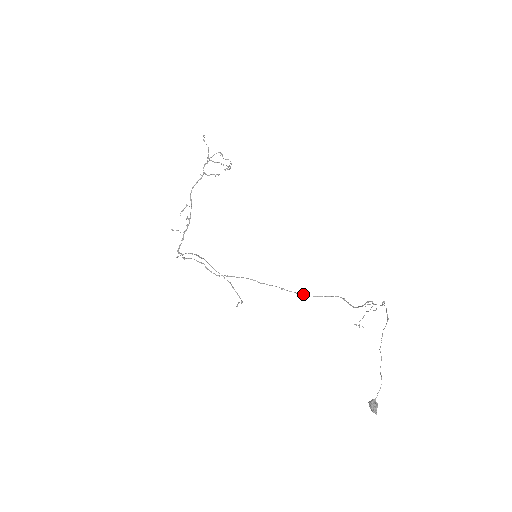
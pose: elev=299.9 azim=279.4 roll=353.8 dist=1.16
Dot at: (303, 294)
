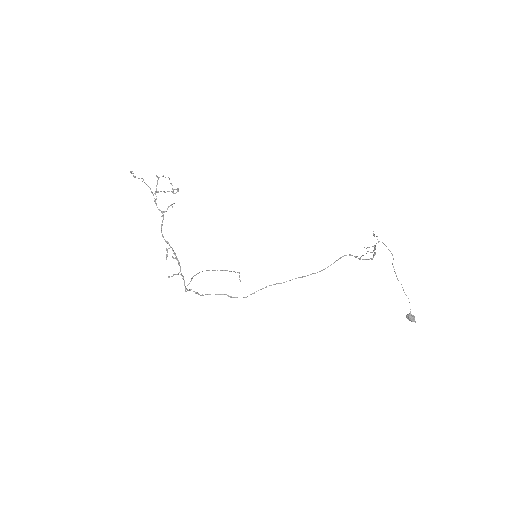
Dot at: (319, 271)
